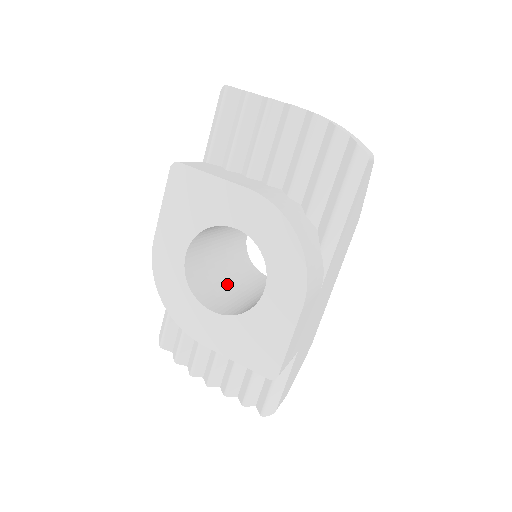
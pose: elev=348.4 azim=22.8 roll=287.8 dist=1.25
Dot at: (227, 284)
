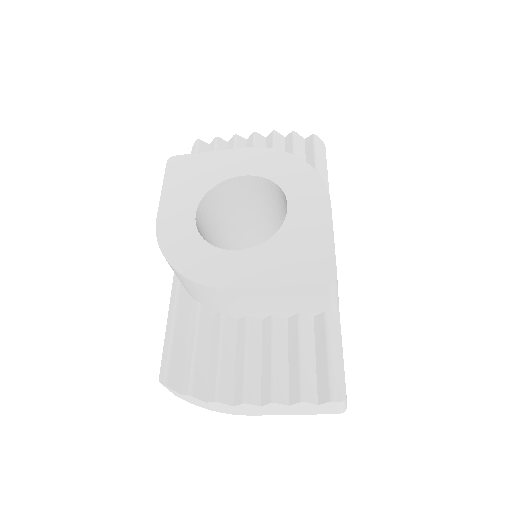
Dot at: occluded
